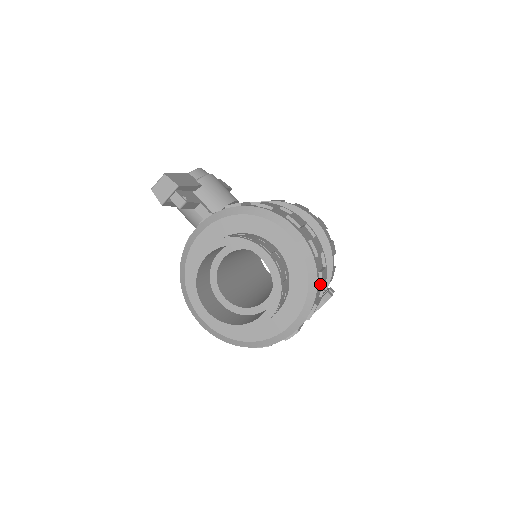
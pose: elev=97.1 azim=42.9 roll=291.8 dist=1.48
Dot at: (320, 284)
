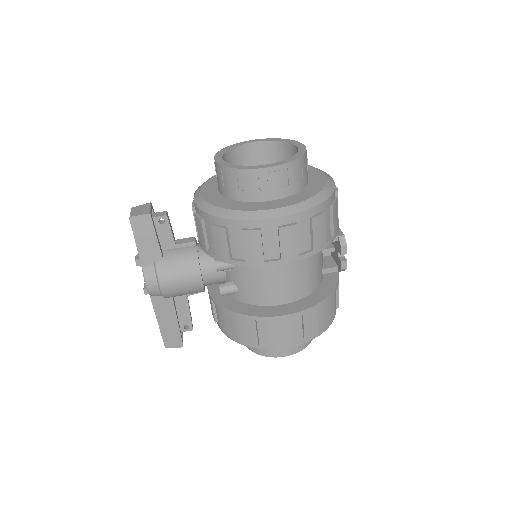
Dot at: occluded
